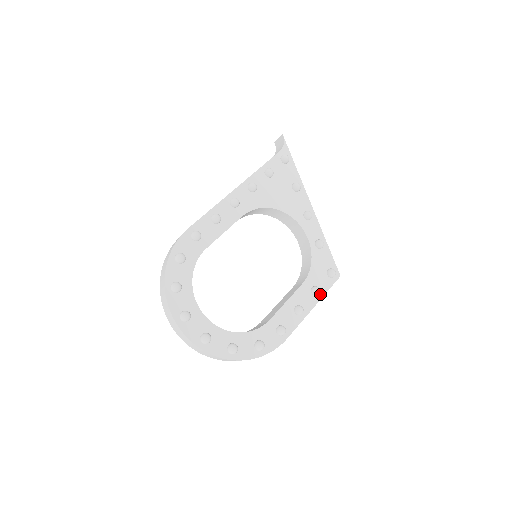
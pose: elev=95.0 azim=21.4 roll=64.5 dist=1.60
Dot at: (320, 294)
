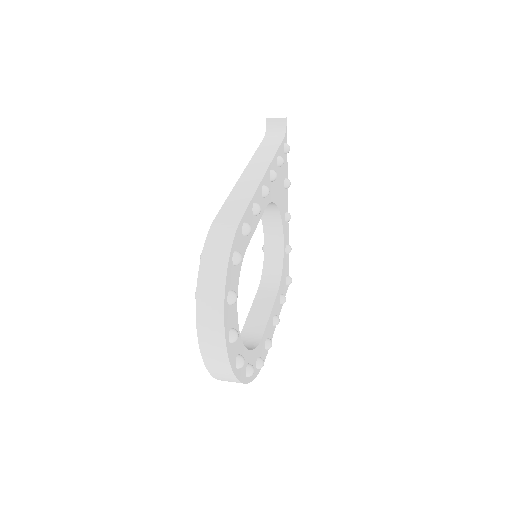
Dot at: occluded
